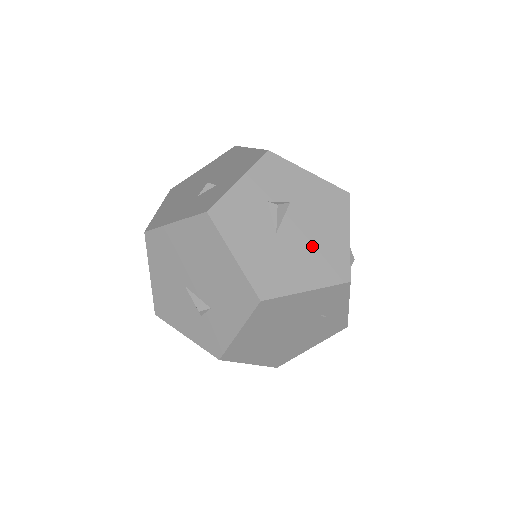
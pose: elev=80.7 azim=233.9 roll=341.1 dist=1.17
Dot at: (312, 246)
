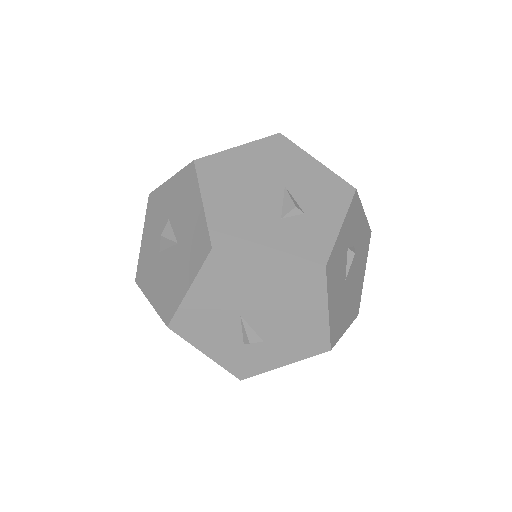
Dot at: (354, 288)
